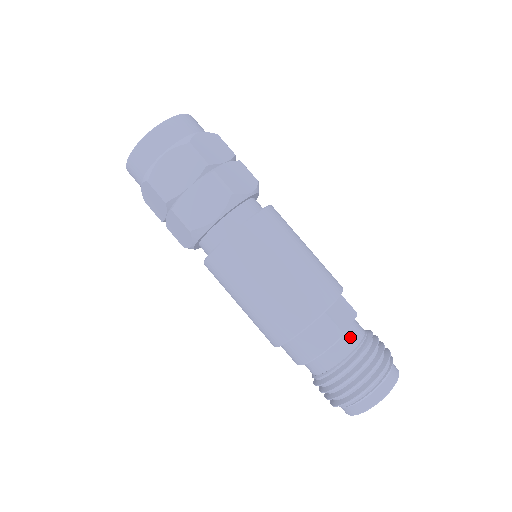
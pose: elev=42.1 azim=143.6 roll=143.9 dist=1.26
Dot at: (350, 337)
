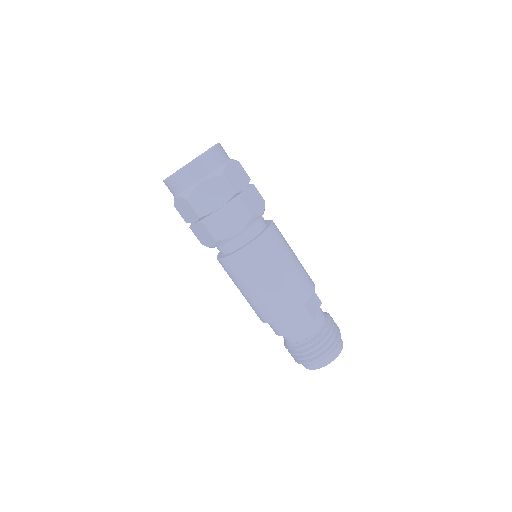
Dot at: (317, 321)
